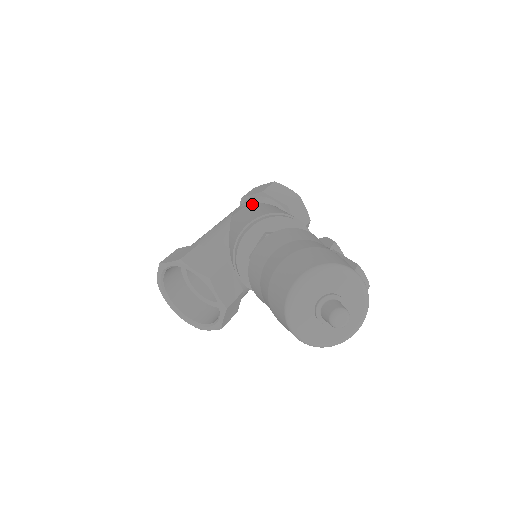
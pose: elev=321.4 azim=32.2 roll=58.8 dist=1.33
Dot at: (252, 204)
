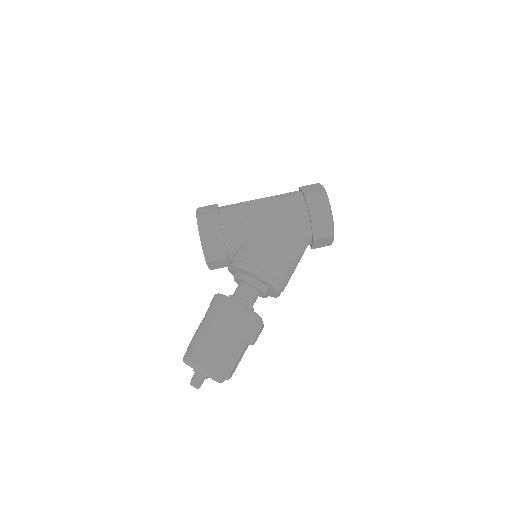
Dot at: (286, 228)
